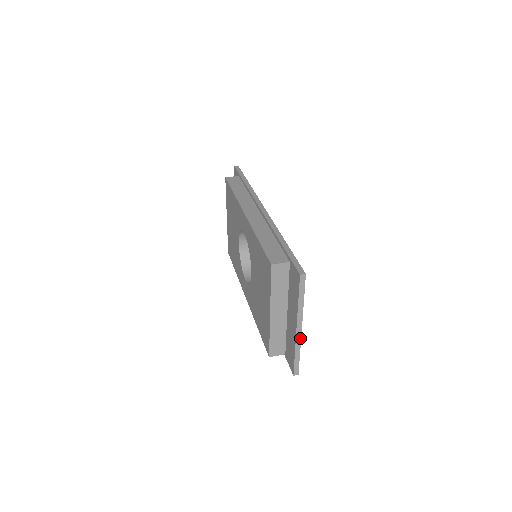
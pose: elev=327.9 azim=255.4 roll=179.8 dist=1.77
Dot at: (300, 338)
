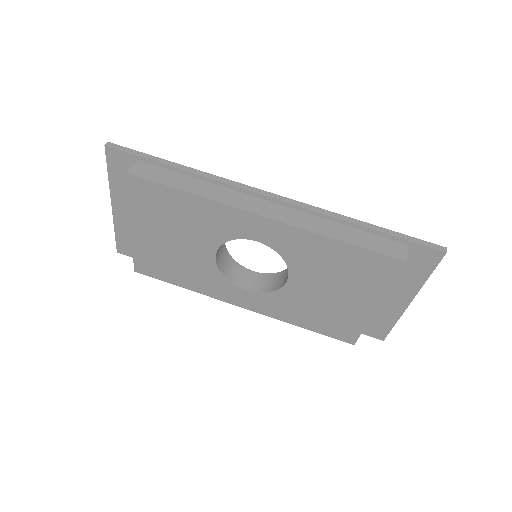
Dot at: (405, 307)
